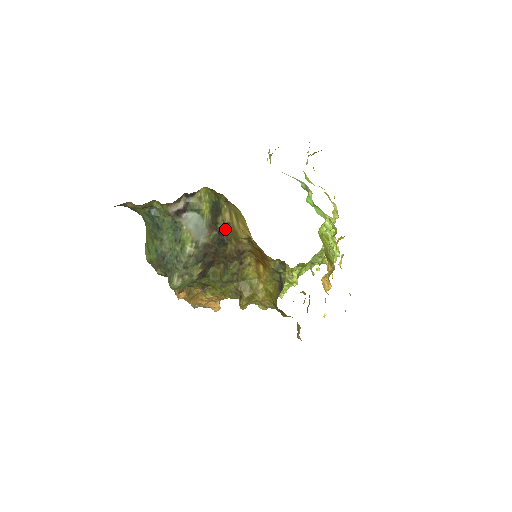
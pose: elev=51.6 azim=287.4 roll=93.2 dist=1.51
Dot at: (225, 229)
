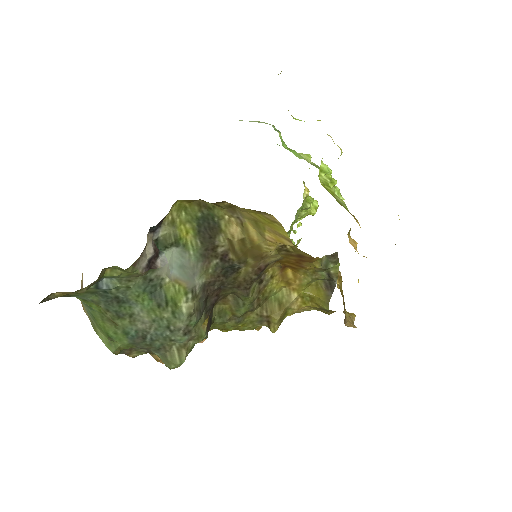
Dot at: (235, 250)
